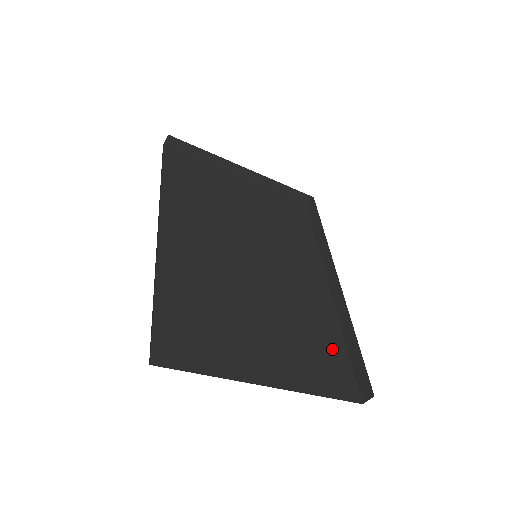
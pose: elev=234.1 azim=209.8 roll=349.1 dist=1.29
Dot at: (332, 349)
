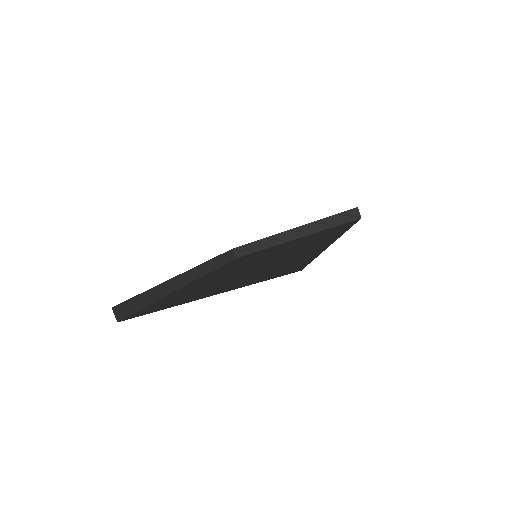
Dot at: (298, 262)
